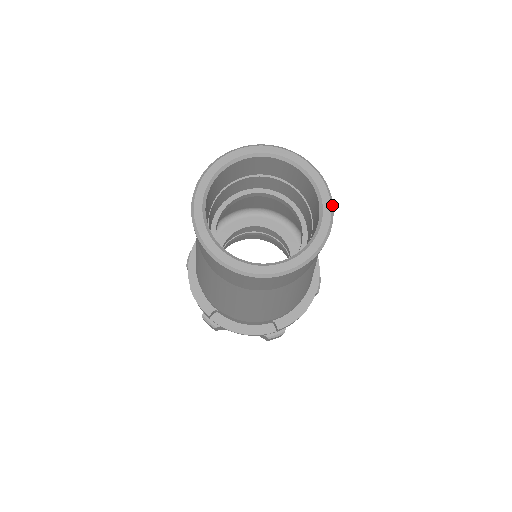
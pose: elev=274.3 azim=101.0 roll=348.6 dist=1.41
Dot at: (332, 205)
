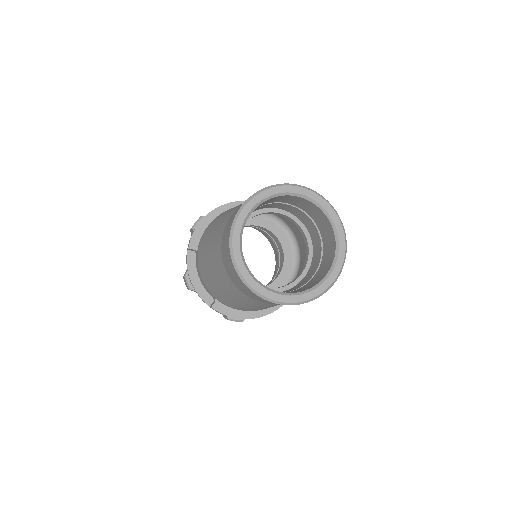
Dot at: (335, 211)
